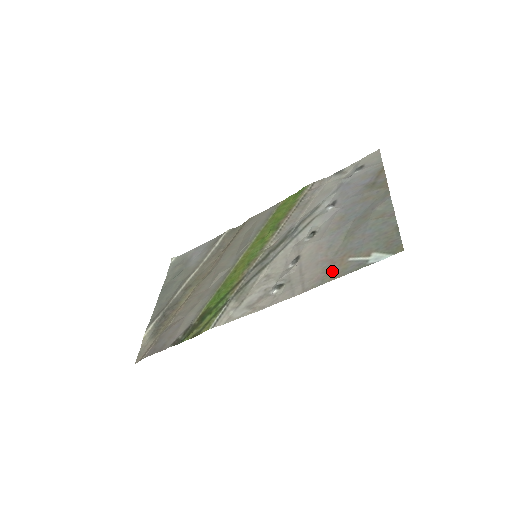
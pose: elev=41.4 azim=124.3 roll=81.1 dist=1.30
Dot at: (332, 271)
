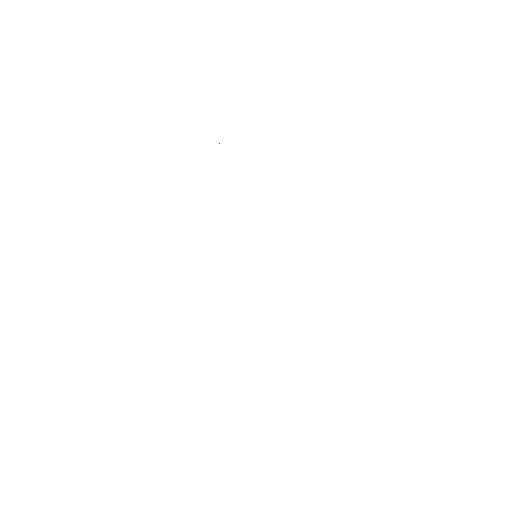
Dot at: occluded
